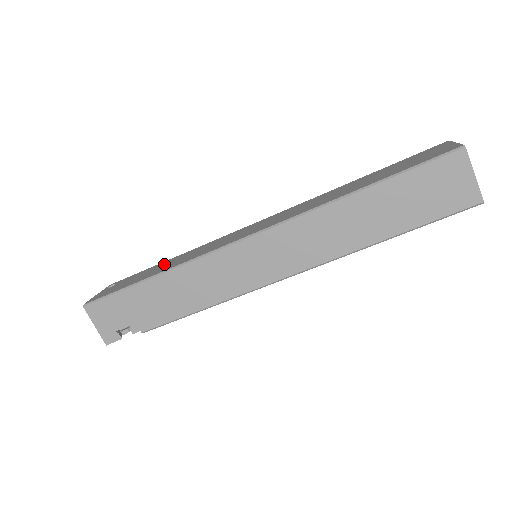
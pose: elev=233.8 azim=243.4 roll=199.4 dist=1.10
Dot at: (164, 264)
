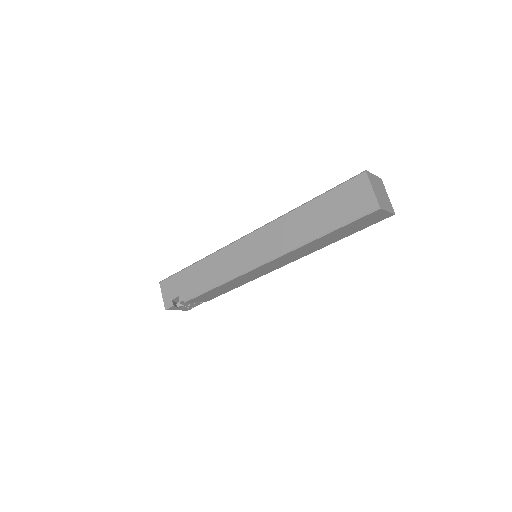
Dot at: occluded
